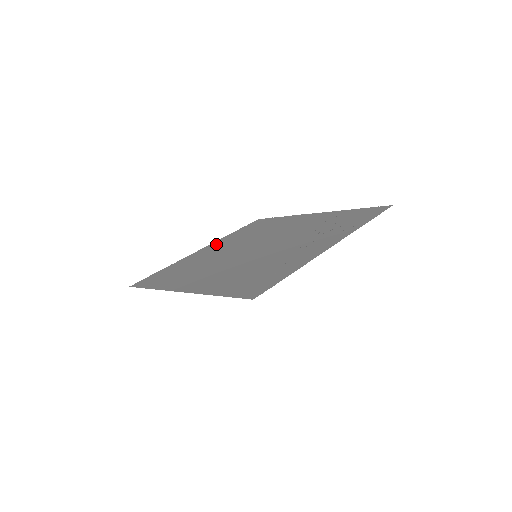
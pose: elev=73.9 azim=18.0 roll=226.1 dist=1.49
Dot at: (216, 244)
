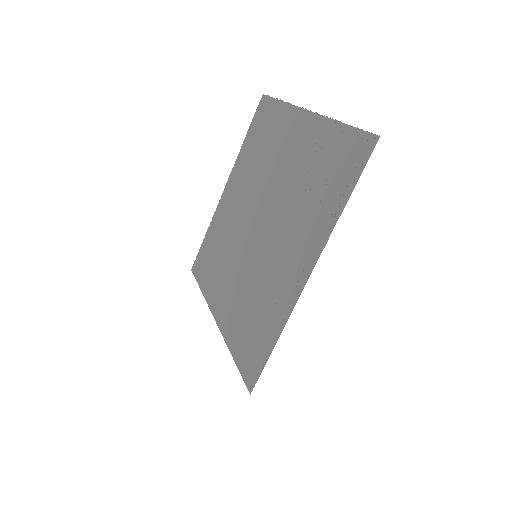
Dot at: (233, 180)
